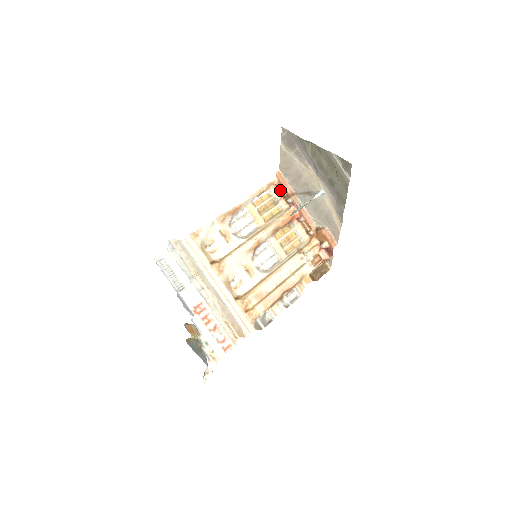
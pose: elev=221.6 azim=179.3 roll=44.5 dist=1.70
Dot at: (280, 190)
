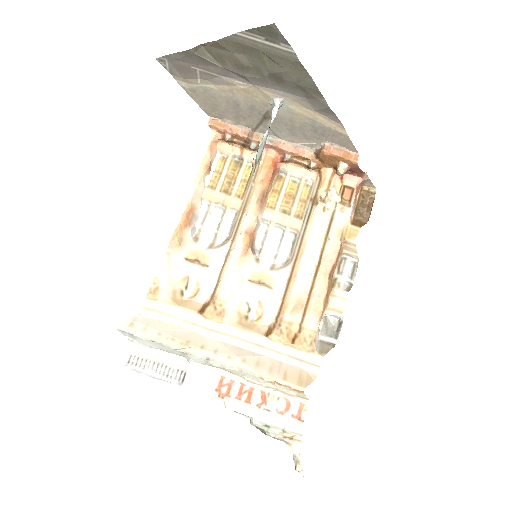
Dot at: (232, 142)
